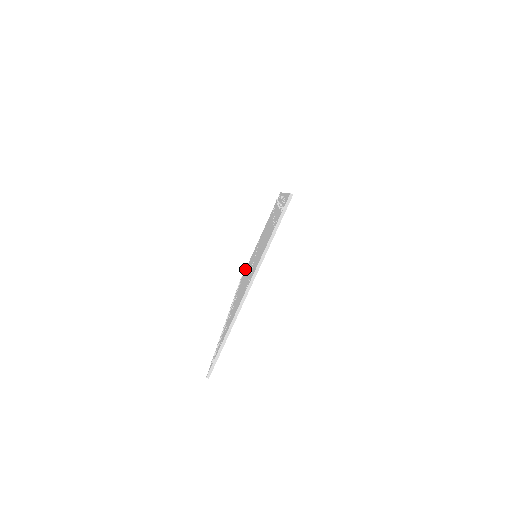
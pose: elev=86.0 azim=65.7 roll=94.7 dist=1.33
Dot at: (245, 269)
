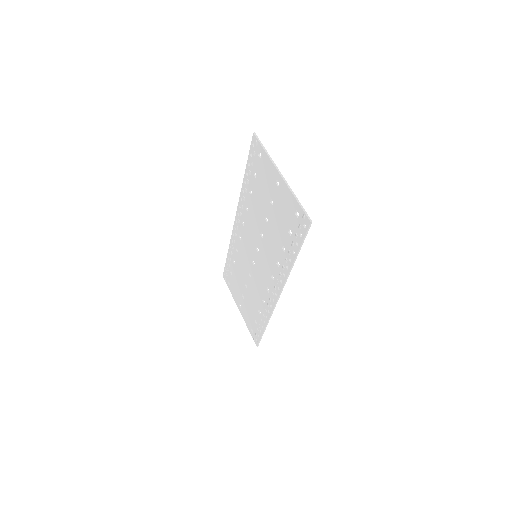
Dot at: (250, 333)
